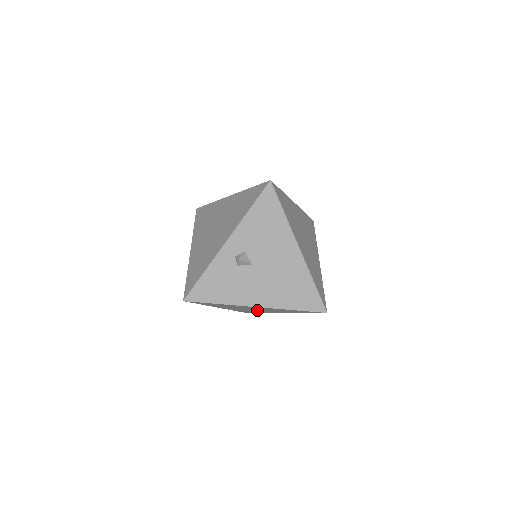
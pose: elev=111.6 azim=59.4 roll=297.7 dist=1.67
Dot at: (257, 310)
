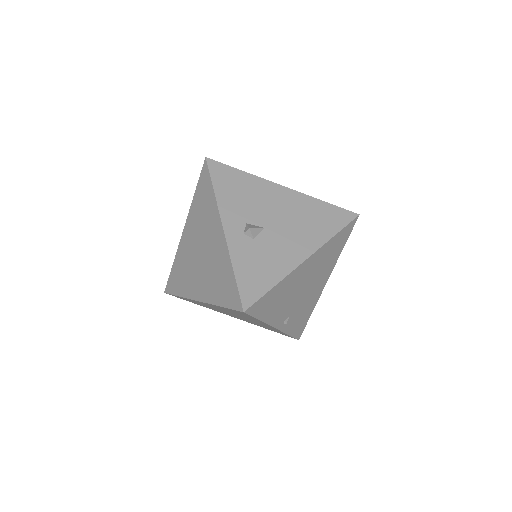
Dot at: (308, 294)
